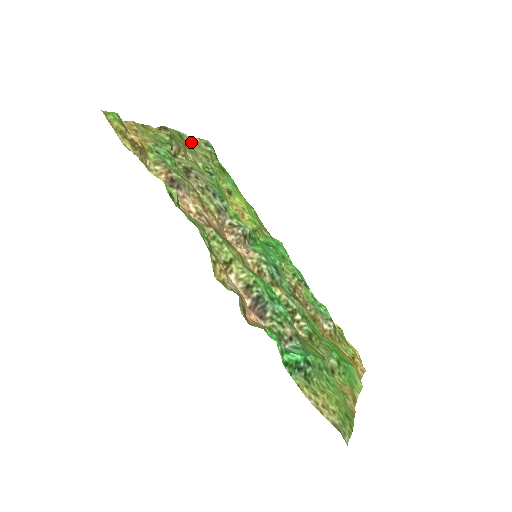
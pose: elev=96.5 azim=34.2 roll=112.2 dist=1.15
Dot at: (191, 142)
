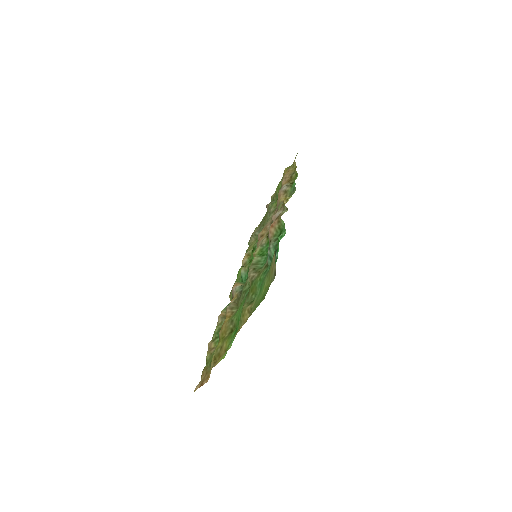
Dot at: occluded
